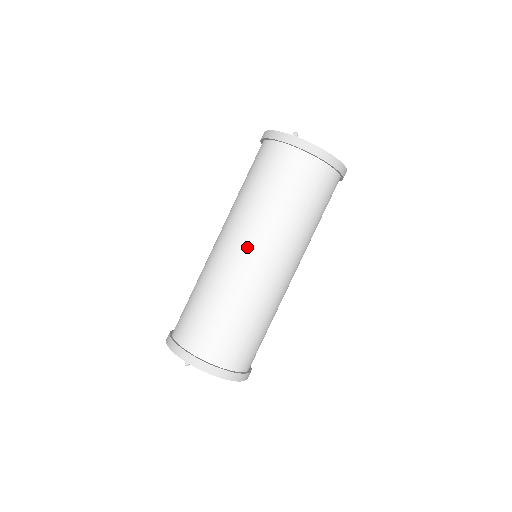
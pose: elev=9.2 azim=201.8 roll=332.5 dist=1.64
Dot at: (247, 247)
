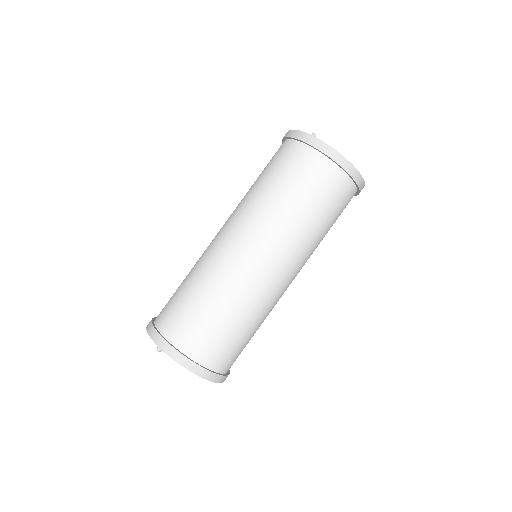
Dot at: (243, 239)
